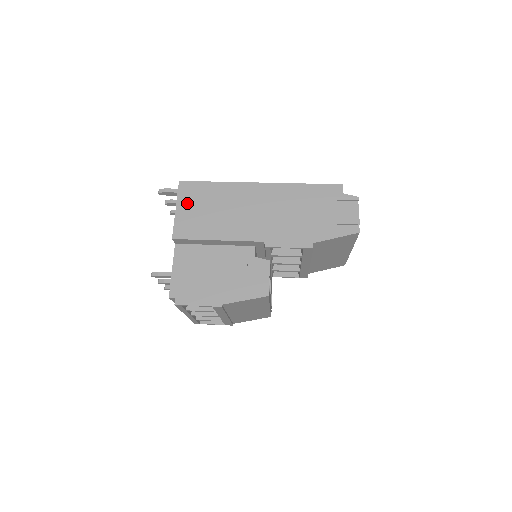
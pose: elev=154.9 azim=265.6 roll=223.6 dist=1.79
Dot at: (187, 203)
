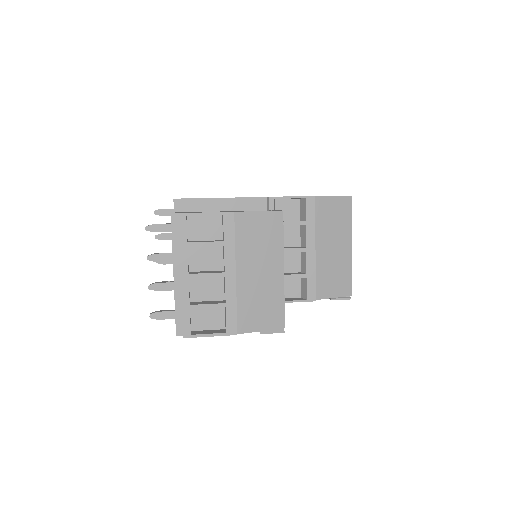
Dot at: occluded
